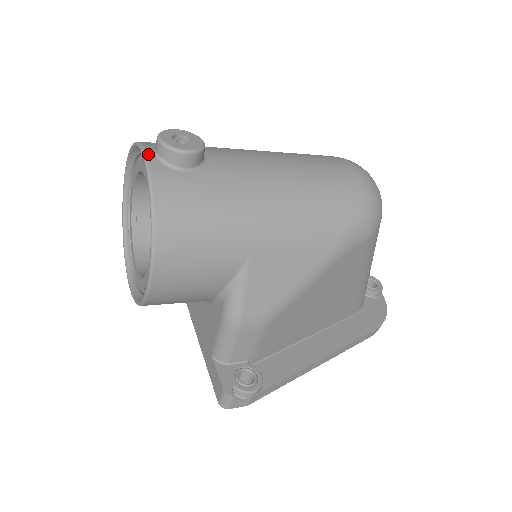
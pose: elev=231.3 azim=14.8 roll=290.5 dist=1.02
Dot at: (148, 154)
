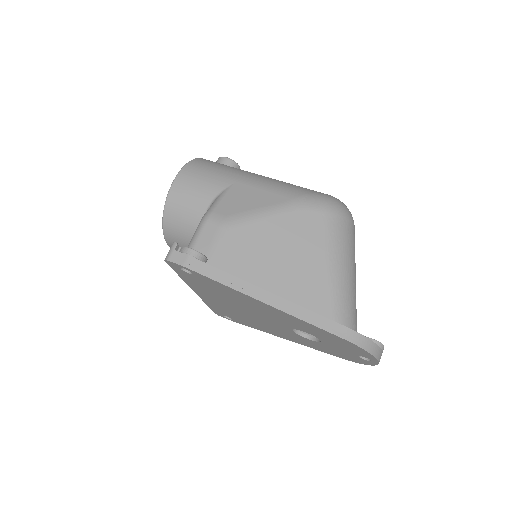
Dot at: occluded
